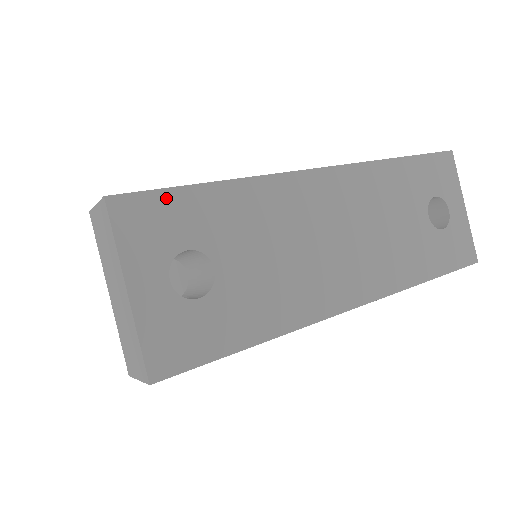
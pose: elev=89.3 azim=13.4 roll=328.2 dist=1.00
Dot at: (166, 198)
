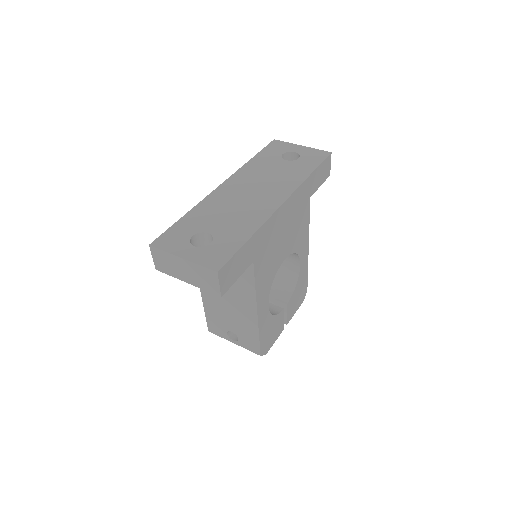
Dot at: (170, 231)
